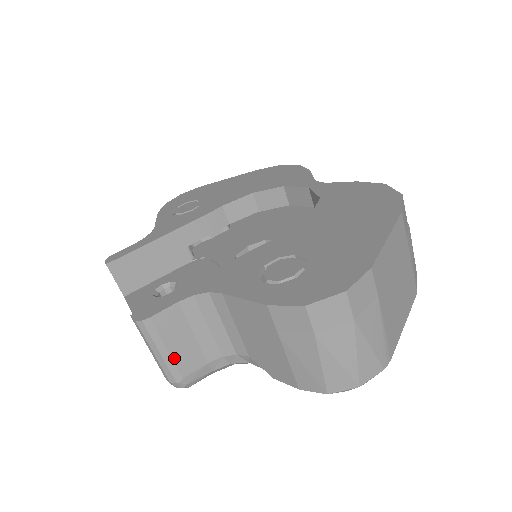
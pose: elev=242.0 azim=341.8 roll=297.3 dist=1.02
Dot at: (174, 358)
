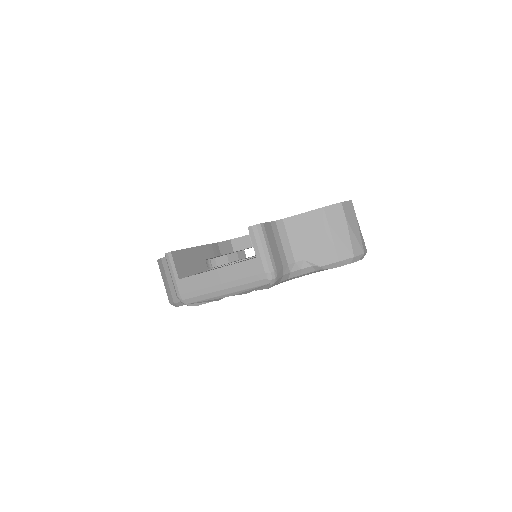
Dot at: (272, 253)
